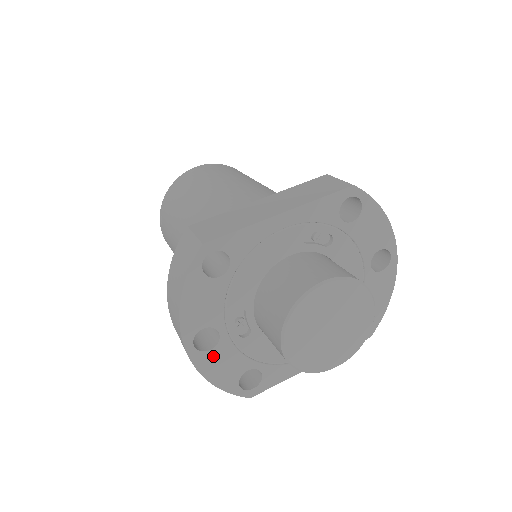
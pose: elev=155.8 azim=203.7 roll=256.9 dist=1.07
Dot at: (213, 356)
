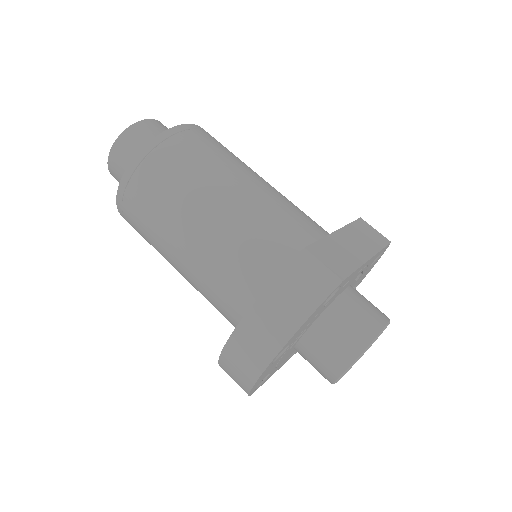
Dot at: (270, 367)
